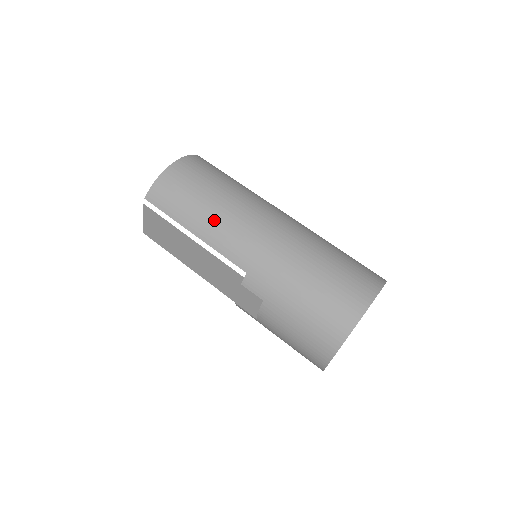
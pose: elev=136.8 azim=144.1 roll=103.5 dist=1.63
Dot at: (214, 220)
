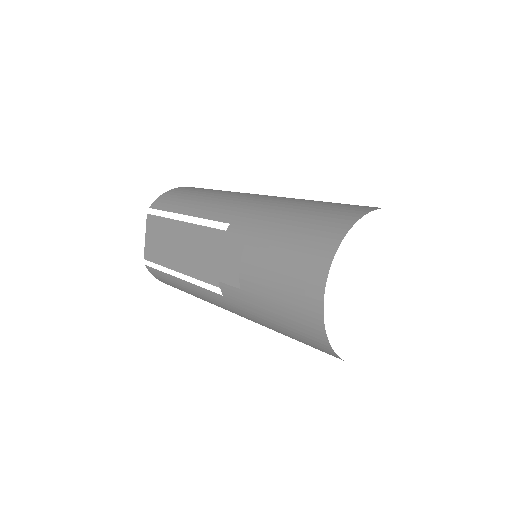
Dot at: (207, 199)
